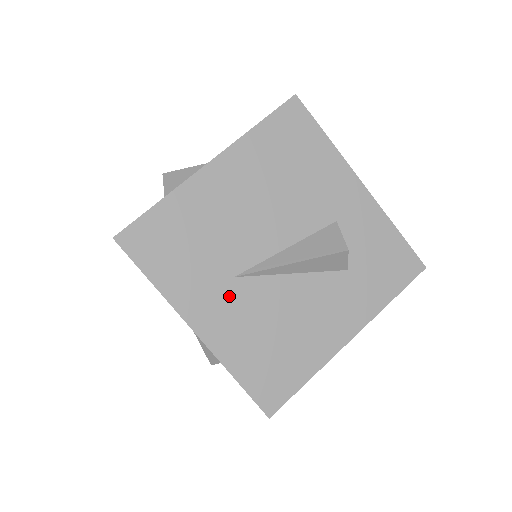
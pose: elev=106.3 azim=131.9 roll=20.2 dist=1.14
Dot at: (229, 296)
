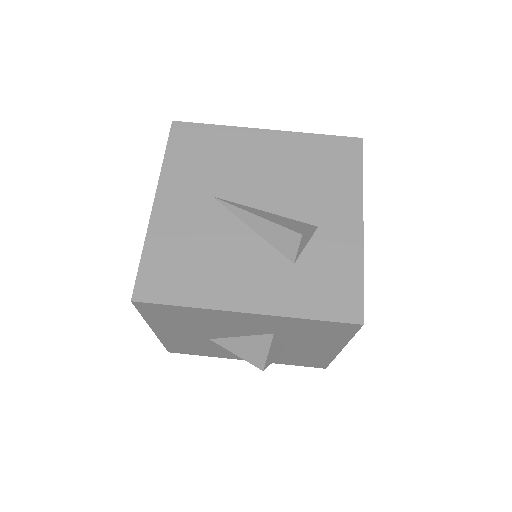
Dot at: (197, 203)
